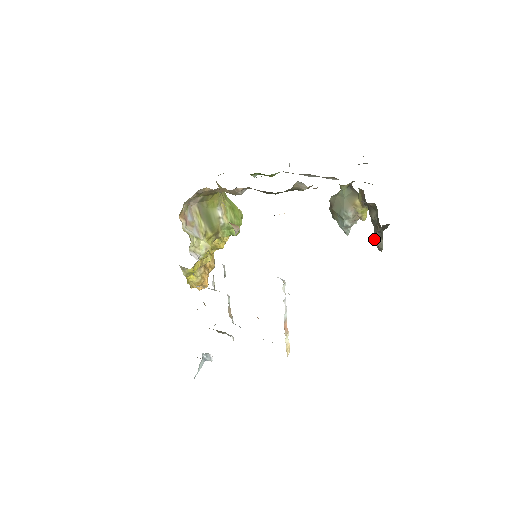
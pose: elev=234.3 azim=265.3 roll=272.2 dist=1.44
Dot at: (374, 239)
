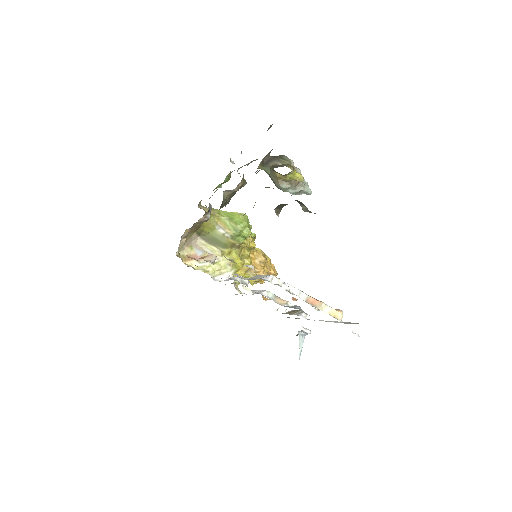
Dot at: occluded
